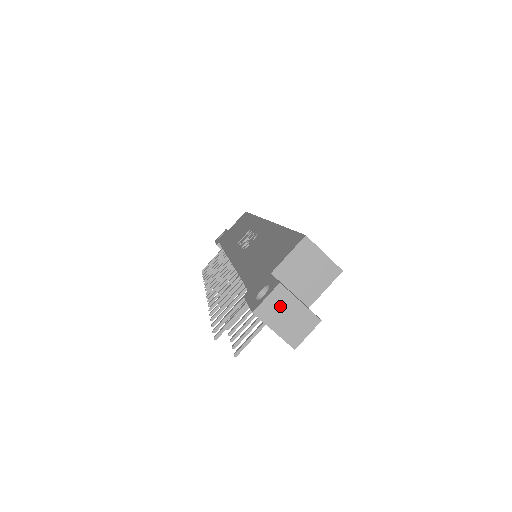
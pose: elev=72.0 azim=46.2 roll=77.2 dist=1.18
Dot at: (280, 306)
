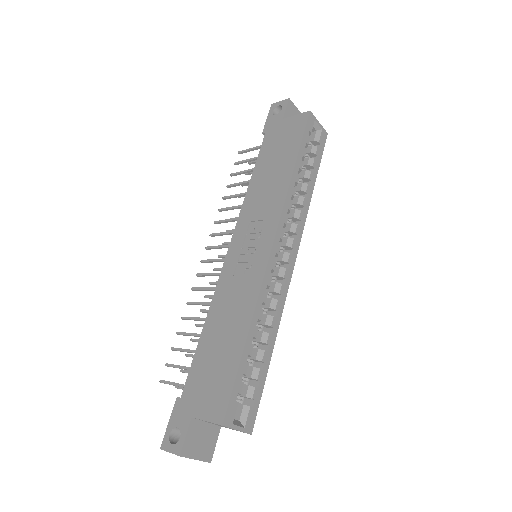
Dot at: occluded
